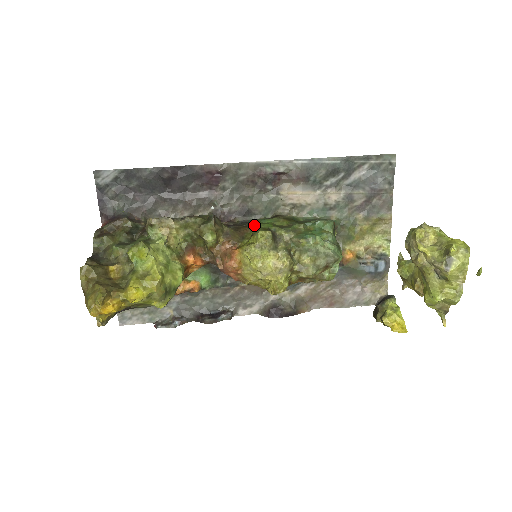
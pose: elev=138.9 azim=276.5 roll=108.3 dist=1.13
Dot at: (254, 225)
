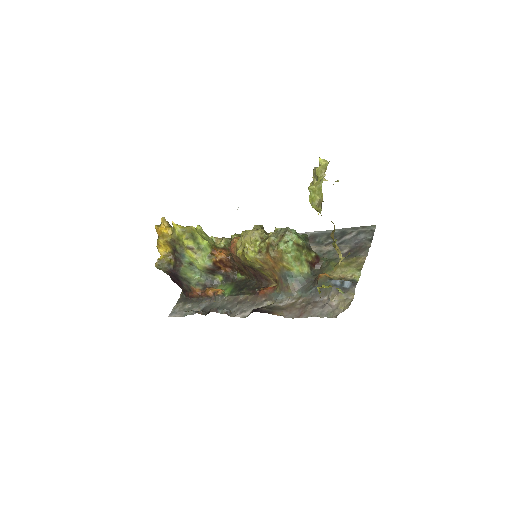
Dot at: occluded
